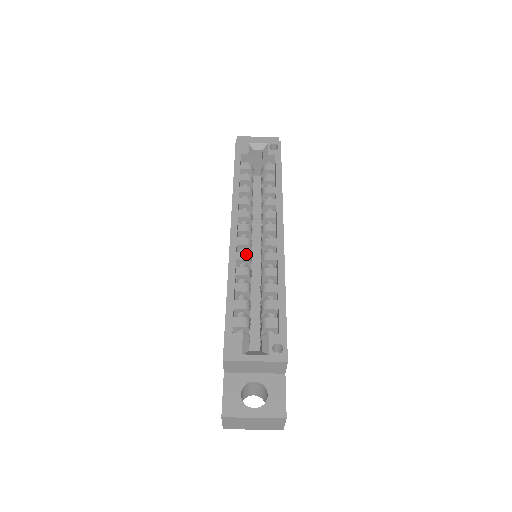
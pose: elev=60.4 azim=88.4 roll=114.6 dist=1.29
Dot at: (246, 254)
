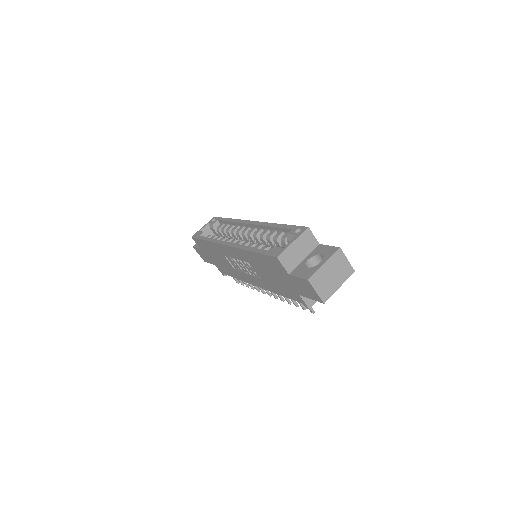
Dot at: (244, 243)
